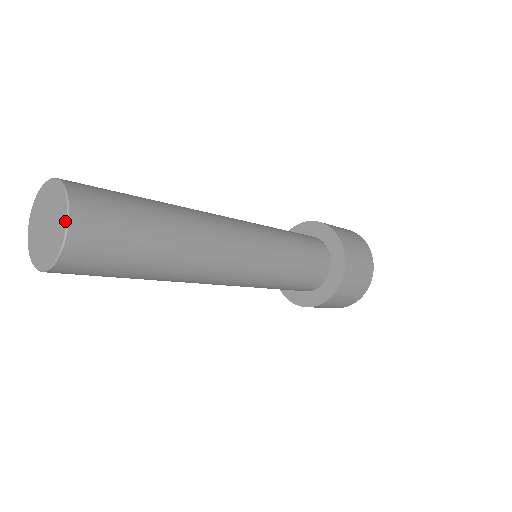
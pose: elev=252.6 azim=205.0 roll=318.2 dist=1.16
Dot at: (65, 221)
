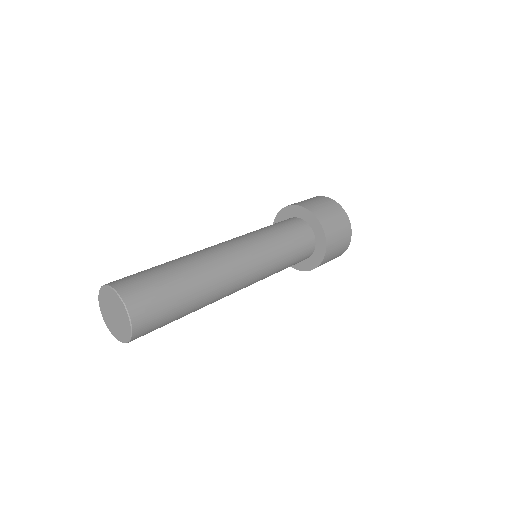
Dot at: (128, 318)
